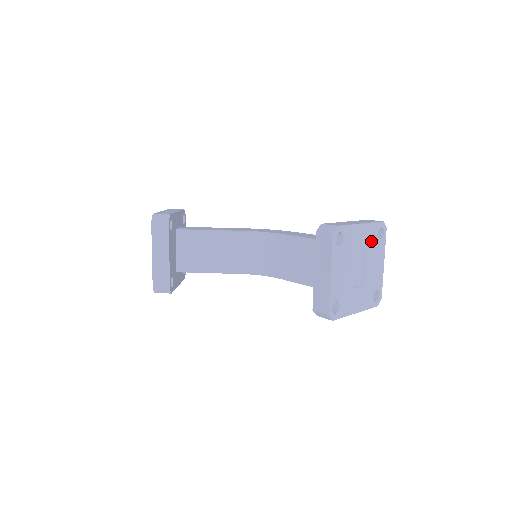
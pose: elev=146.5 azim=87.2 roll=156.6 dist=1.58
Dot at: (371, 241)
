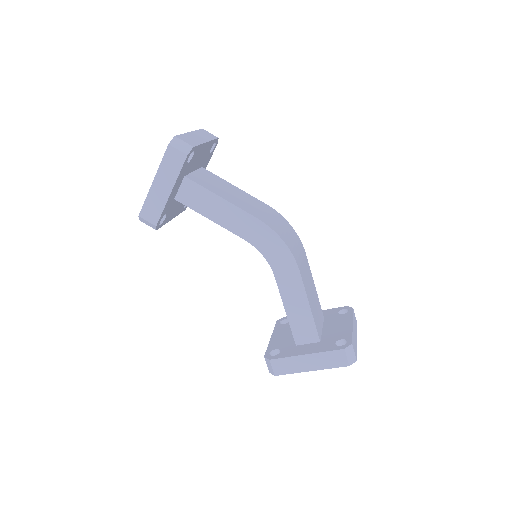
Dot at: occluded
